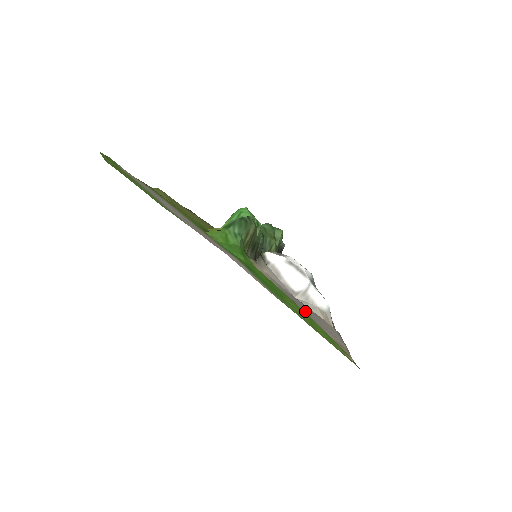
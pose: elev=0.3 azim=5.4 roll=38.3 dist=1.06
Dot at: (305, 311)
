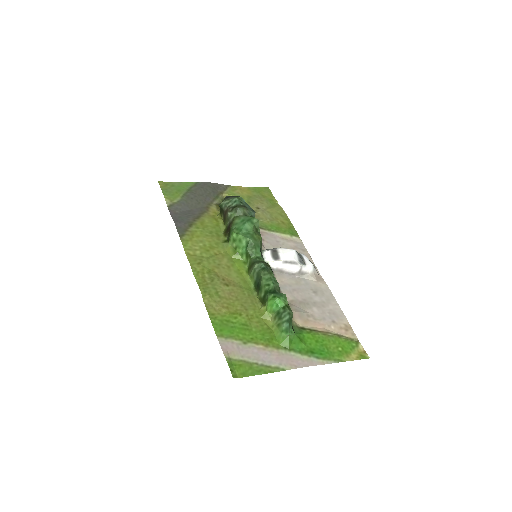
Dot at: (319, 310)
